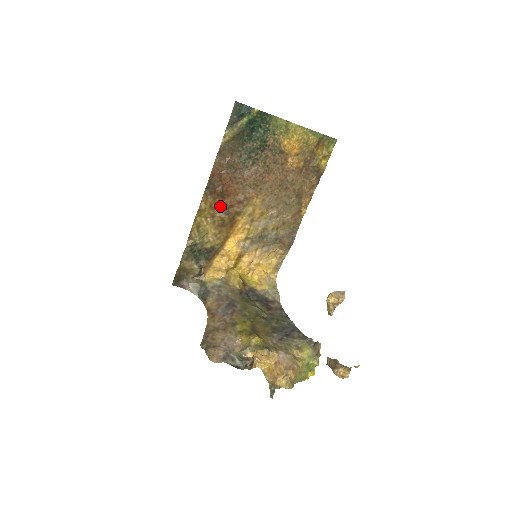
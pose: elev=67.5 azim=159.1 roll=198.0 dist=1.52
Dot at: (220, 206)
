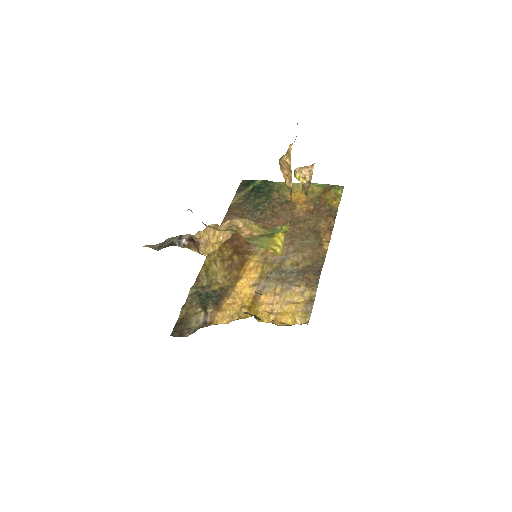
Dot at: (230, 250)
